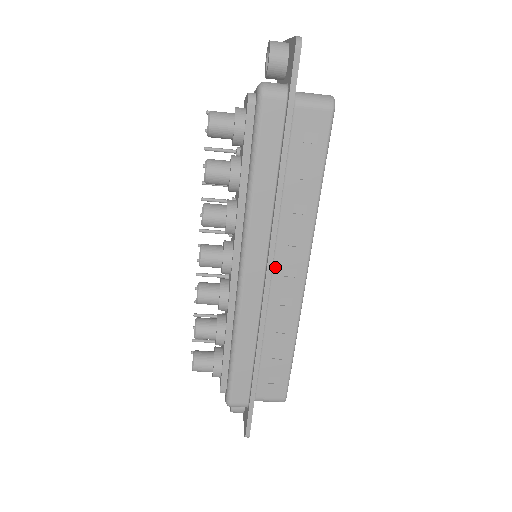
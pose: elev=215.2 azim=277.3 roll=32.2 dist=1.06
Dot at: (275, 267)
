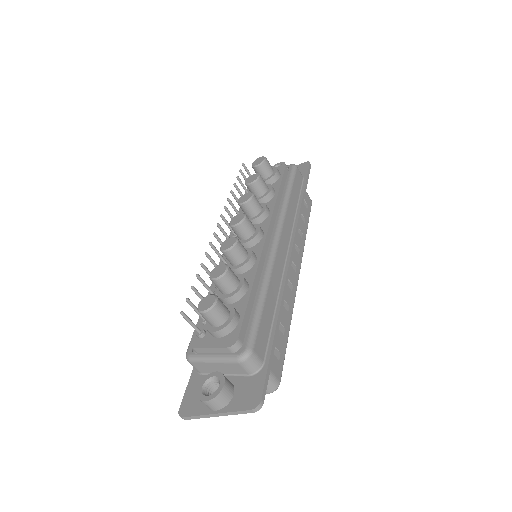
Dot at: occluded
